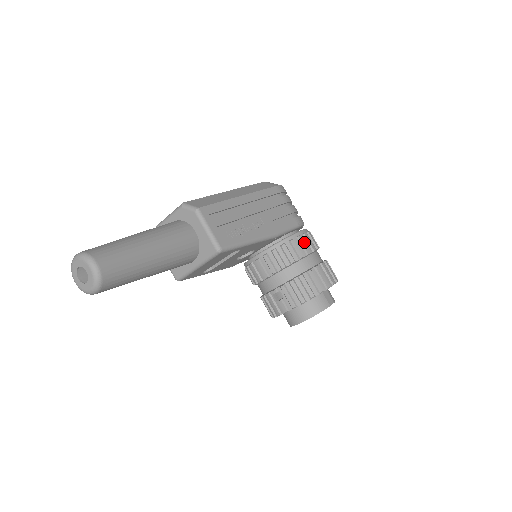
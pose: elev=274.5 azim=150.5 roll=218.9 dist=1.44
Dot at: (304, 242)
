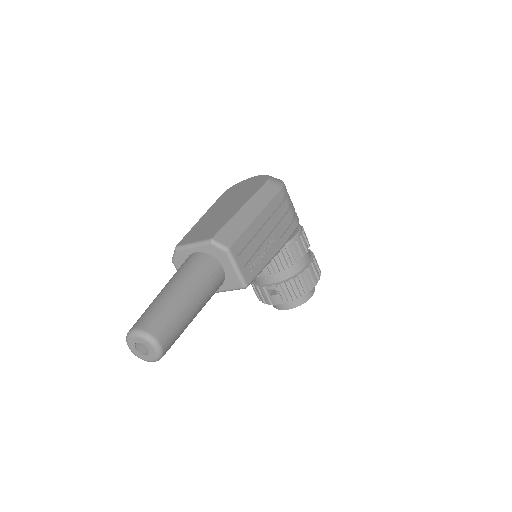
Dot at: (301, 245)
